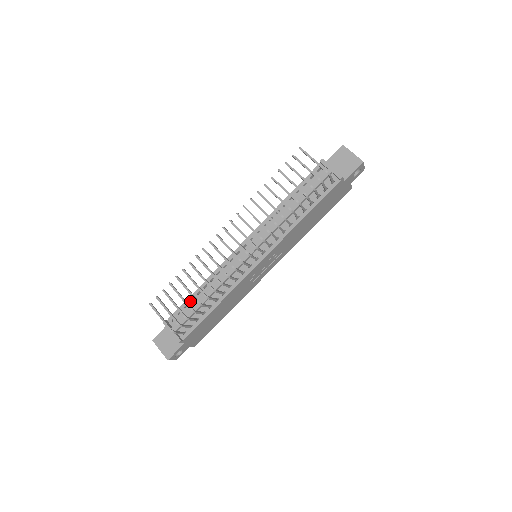
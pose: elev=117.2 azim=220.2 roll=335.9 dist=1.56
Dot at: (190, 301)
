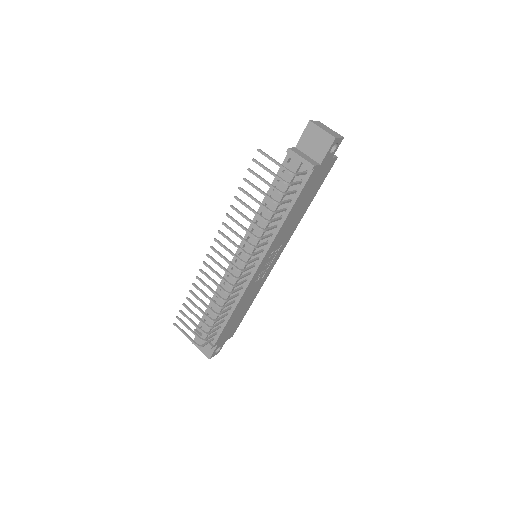
Dot at: (209, 310)
